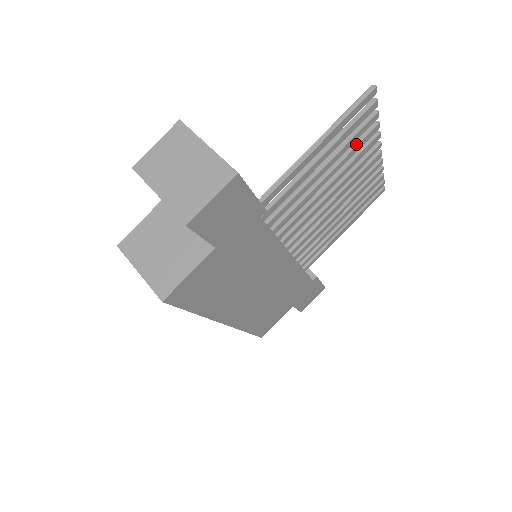
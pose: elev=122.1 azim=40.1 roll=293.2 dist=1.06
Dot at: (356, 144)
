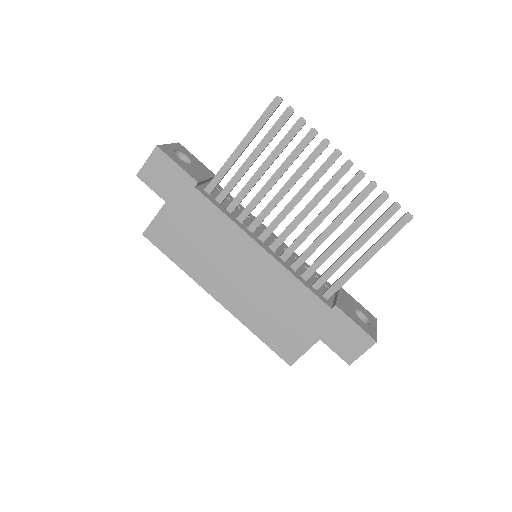
Dot at: (295, 148)
